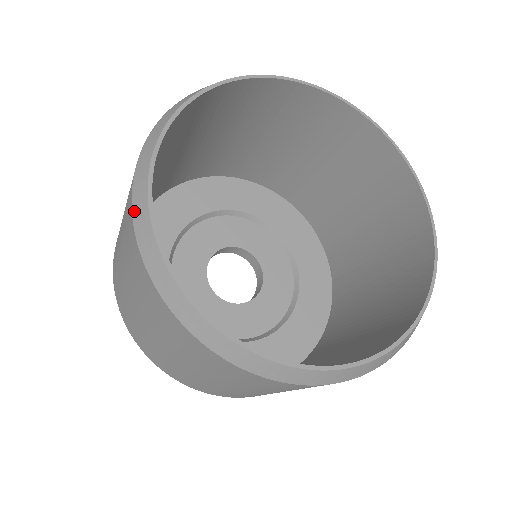
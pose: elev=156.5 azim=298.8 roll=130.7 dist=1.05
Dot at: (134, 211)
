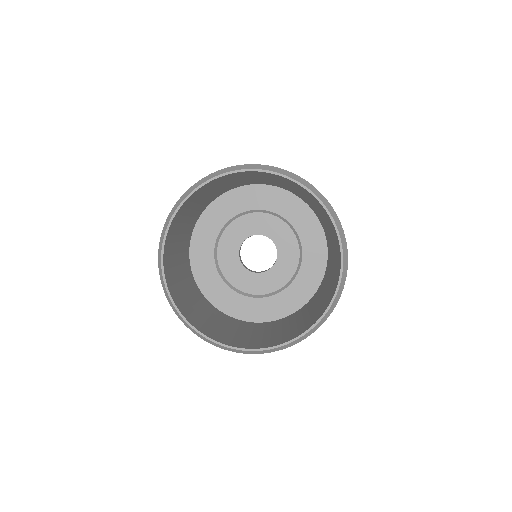
Dot at: (159, 244)
